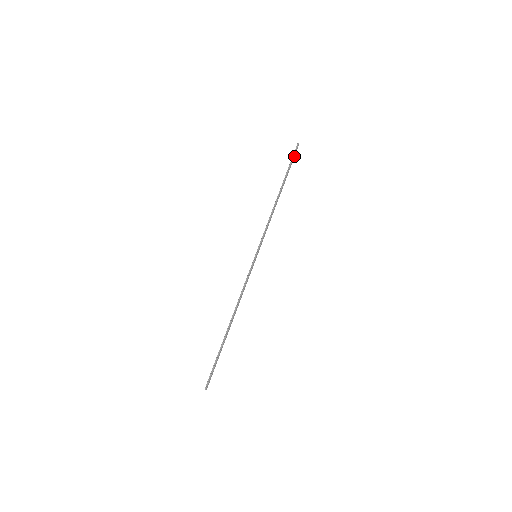
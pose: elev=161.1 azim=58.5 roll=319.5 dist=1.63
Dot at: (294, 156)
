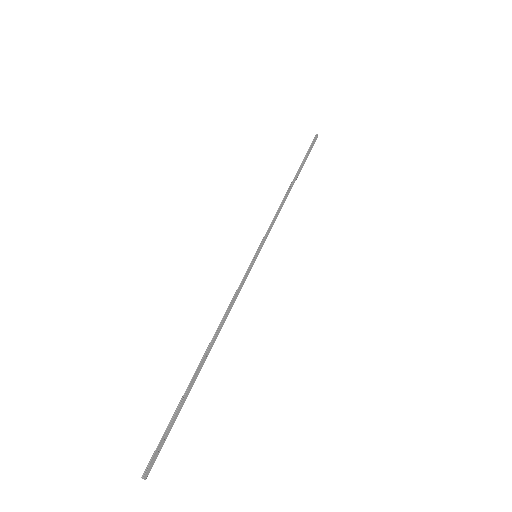
Dot at: (312, 147)
